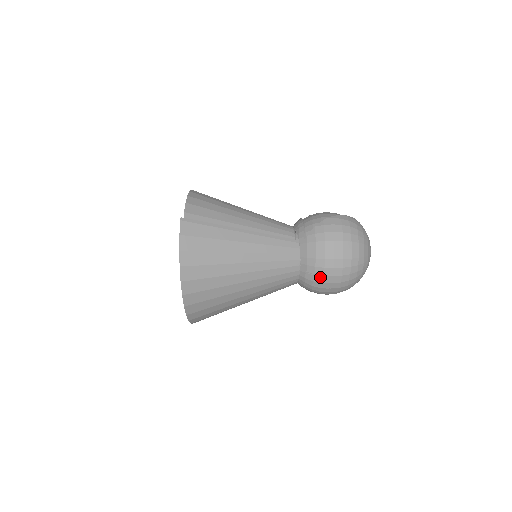
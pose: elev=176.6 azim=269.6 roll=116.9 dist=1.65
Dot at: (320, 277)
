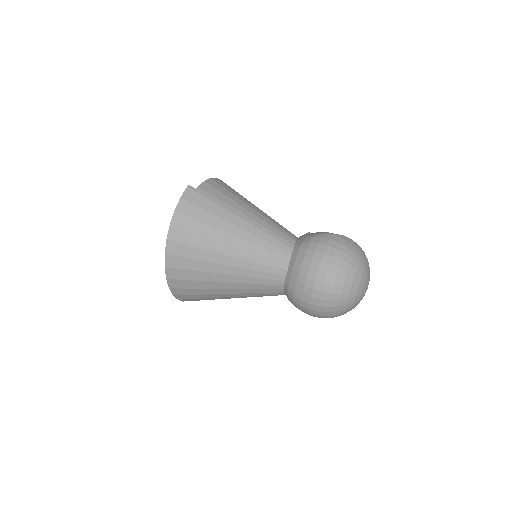
Dot at: (301, 286)
